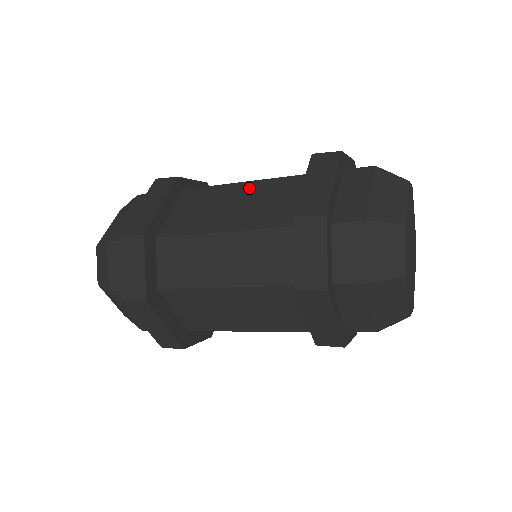
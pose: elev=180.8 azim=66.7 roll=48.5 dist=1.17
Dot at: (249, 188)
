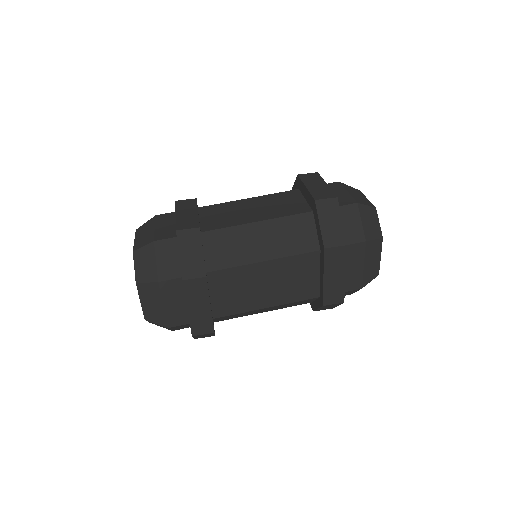
Dot at: (271, 268)
